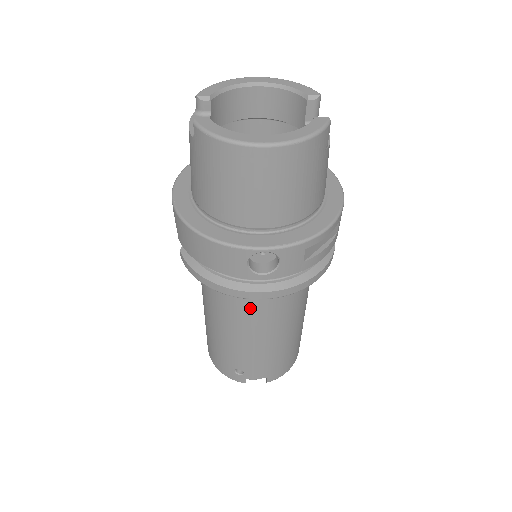
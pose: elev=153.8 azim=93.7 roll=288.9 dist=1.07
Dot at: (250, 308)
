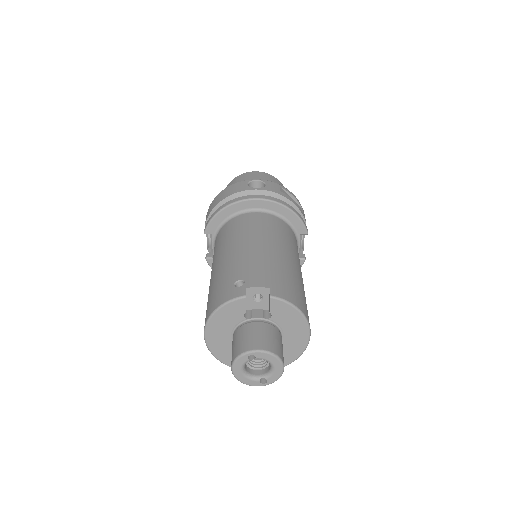
Dot at: (250, 224)
